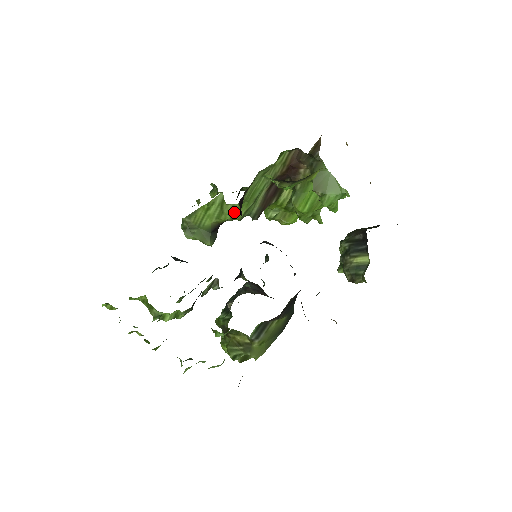
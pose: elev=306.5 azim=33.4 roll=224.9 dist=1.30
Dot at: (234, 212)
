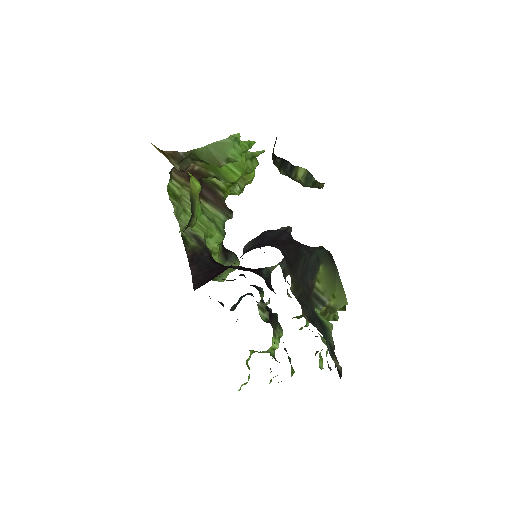
Dot at: (213, 243)
